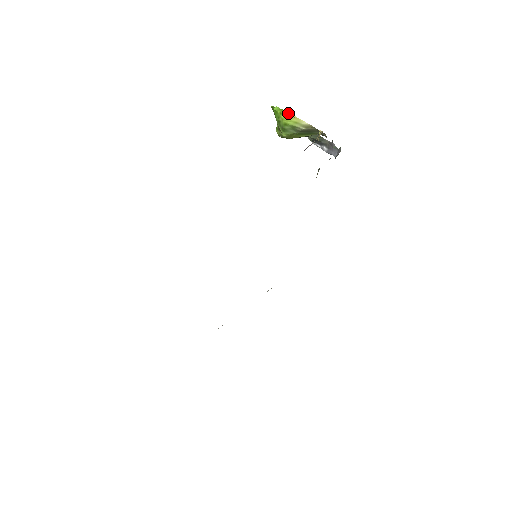
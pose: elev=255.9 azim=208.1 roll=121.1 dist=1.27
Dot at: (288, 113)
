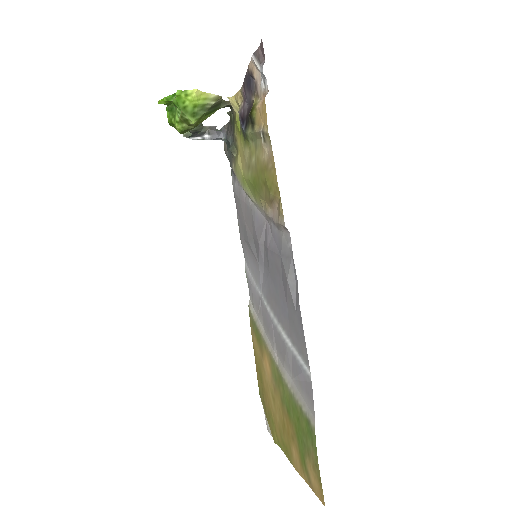
Dot at: (196, 90)
